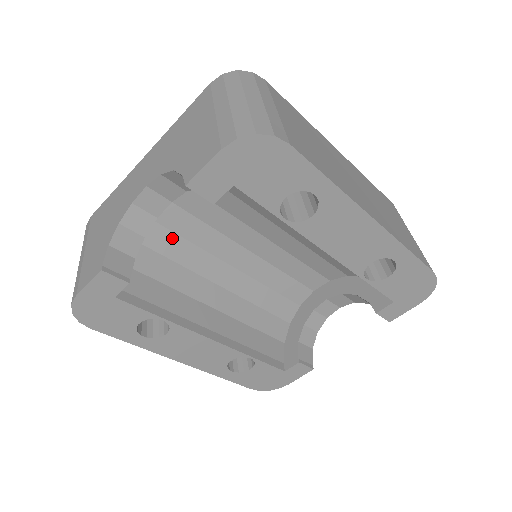
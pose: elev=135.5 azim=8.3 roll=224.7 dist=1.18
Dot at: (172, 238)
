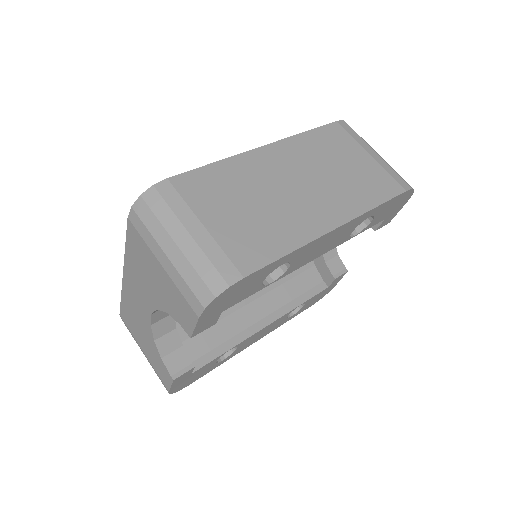
Dot at: occluded
